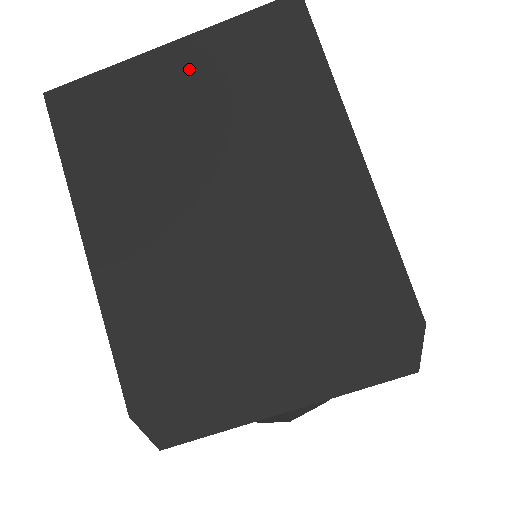
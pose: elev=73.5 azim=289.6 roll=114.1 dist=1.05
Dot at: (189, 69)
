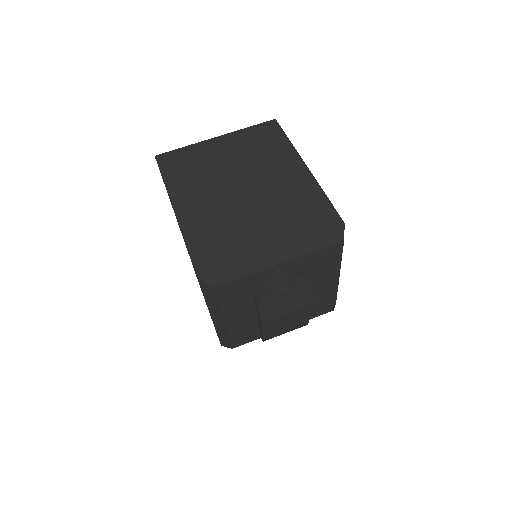
Dot at: (226, 144)
